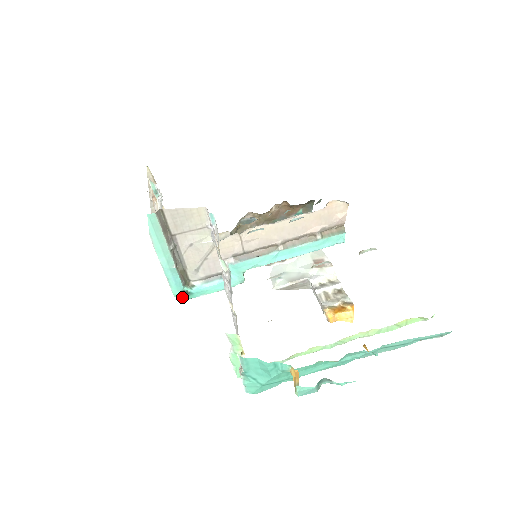
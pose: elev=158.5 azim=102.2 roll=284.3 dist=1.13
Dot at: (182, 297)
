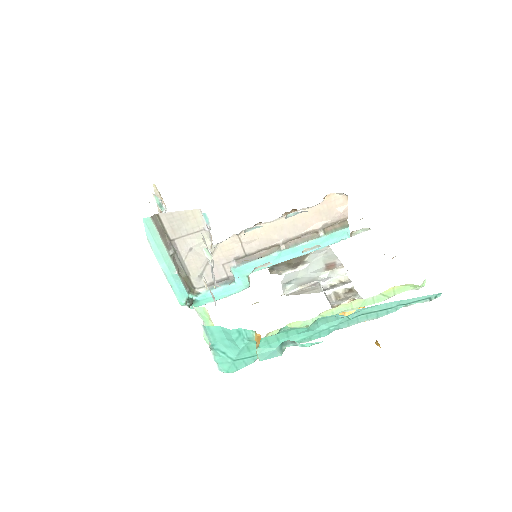
Dot at: (187, 304)
